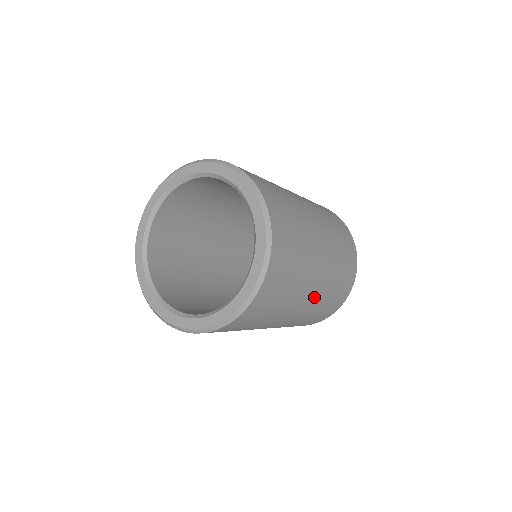
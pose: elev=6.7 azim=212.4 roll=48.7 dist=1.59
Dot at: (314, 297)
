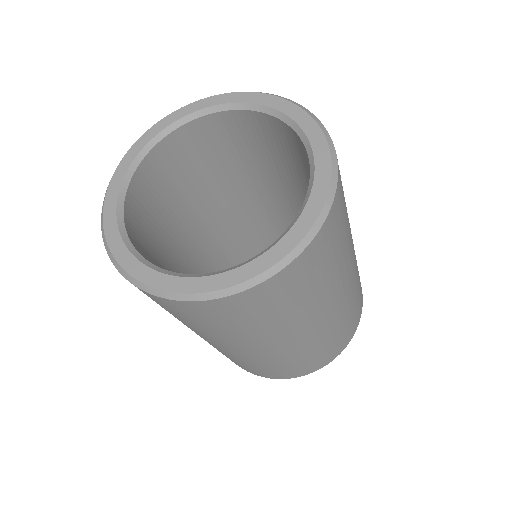
Dot at: (353, 266)
